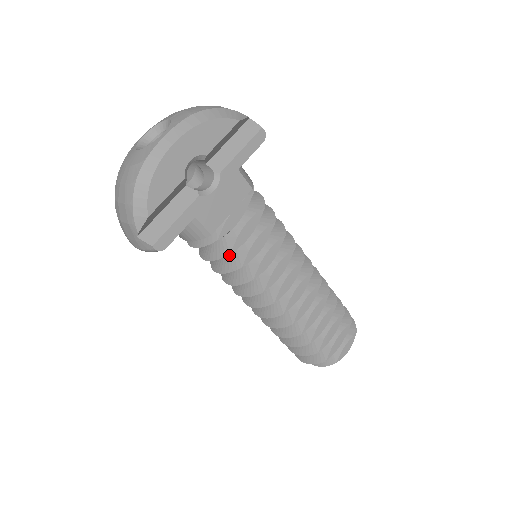
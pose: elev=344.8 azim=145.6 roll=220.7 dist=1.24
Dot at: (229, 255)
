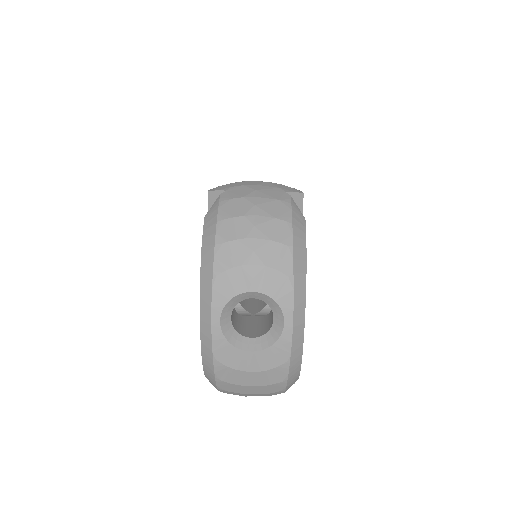
Dot at: occluded
